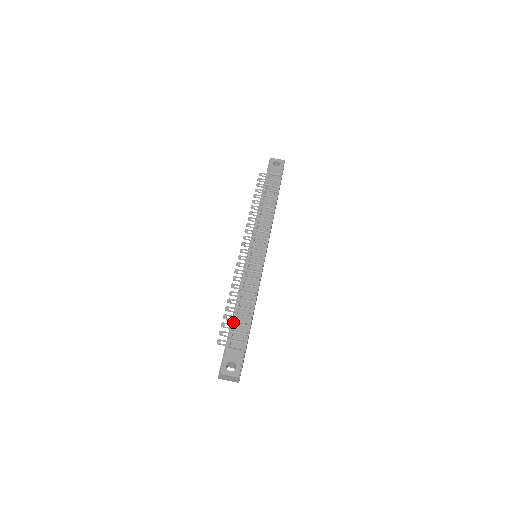
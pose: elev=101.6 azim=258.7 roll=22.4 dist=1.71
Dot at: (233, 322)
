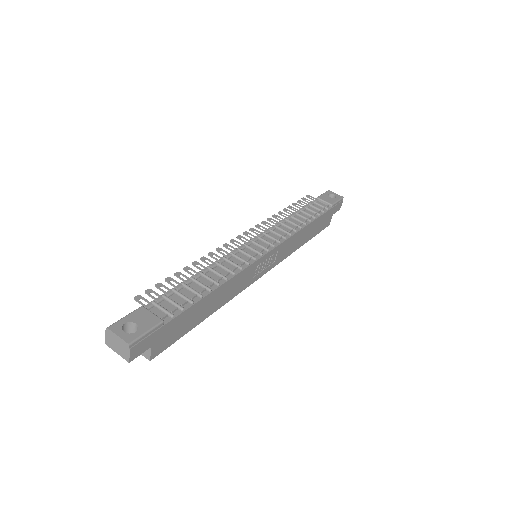
Dot at: (174, 288)
